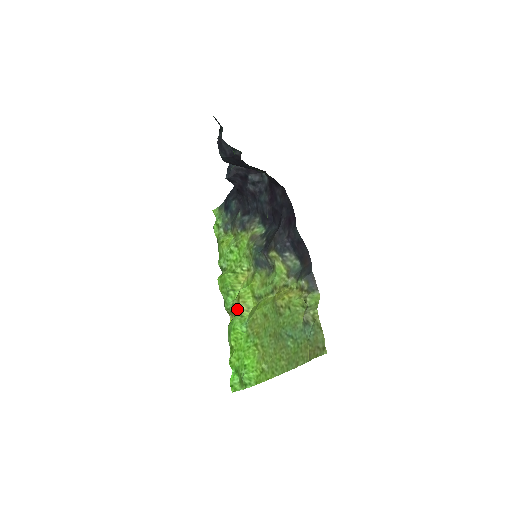
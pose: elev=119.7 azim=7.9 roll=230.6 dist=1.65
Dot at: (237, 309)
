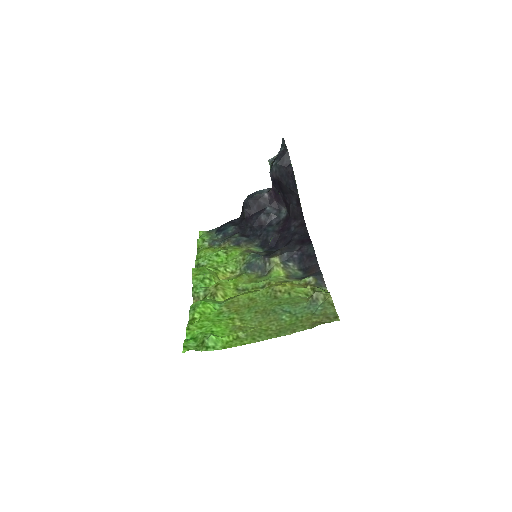
Dot at: (210, 293)
